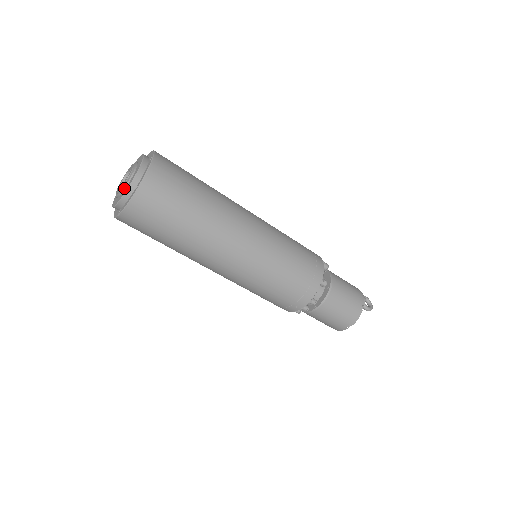
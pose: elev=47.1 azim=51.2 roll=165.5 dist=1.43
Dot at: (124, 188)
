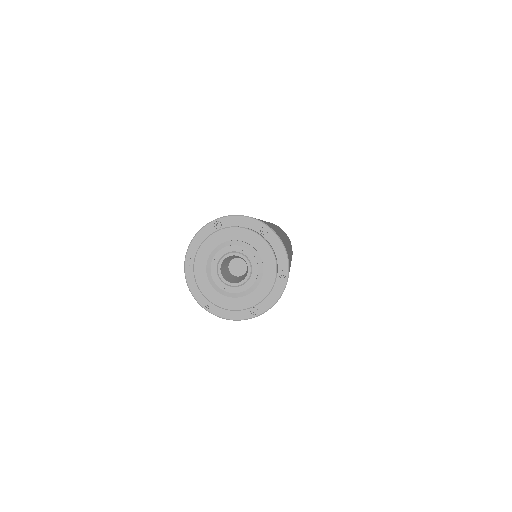
Dot at: (259, 283)
